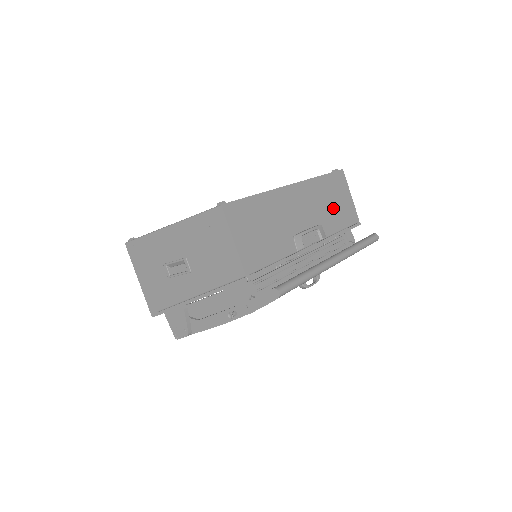
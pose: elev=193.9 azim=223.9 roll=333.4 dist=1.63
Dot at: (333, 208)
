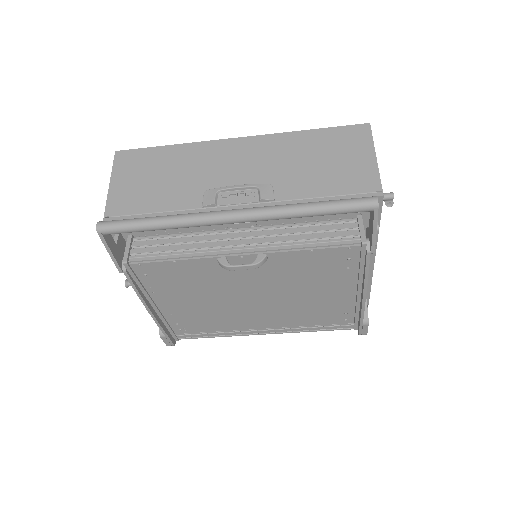
Dot at: (315, 168)
